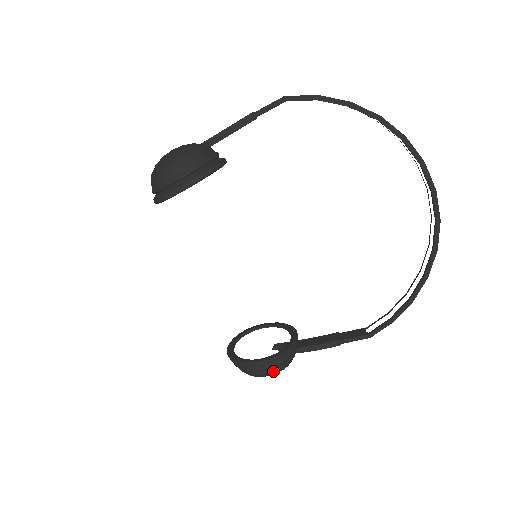
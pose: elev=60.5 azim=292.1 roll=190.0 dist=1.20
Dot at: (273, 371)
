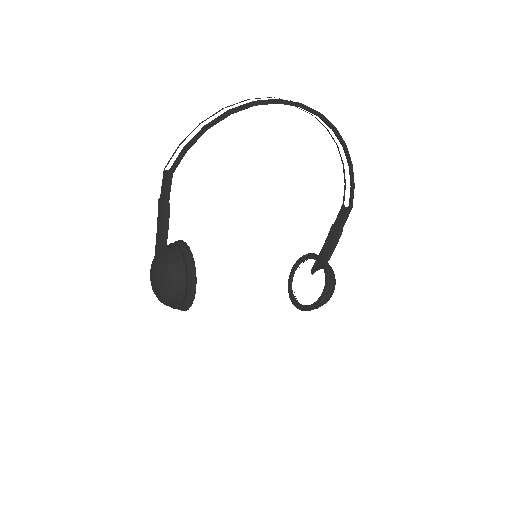
Dot at: (334, 289)
